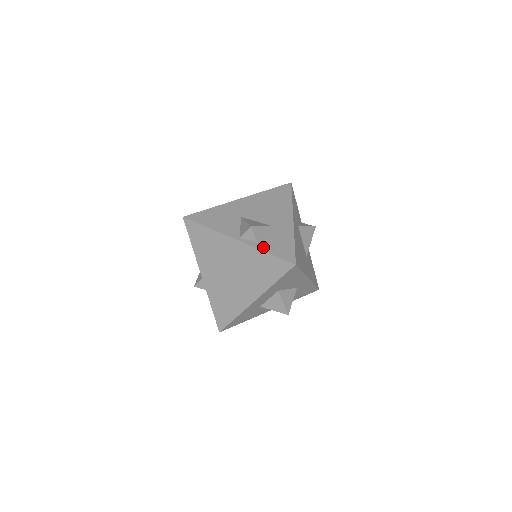
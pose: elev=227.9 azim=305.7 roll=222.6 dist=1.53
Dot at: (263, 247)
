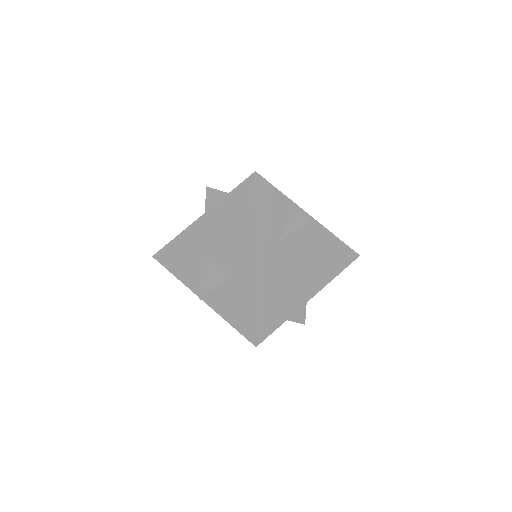
Dot at: (224, 314)
